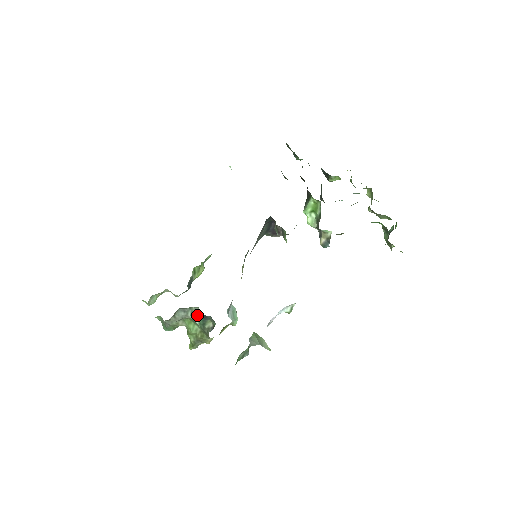
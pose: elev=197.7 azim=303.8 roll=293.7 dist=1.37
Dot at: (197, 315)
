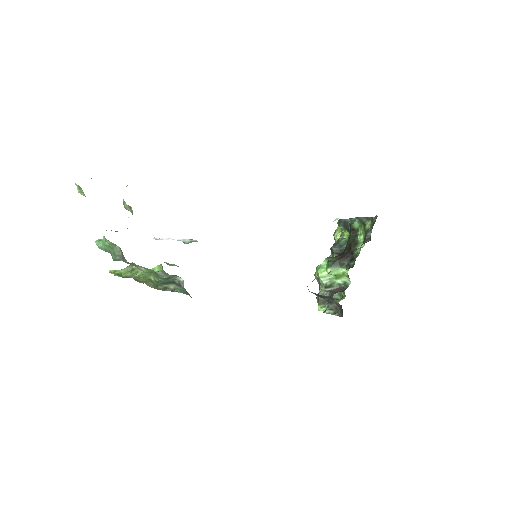
Dot at: (171, 279)
